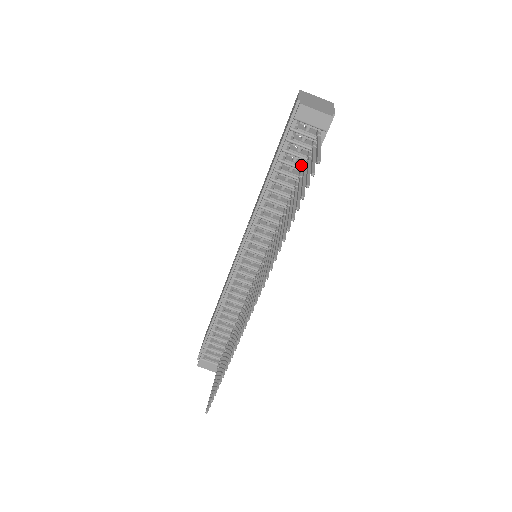
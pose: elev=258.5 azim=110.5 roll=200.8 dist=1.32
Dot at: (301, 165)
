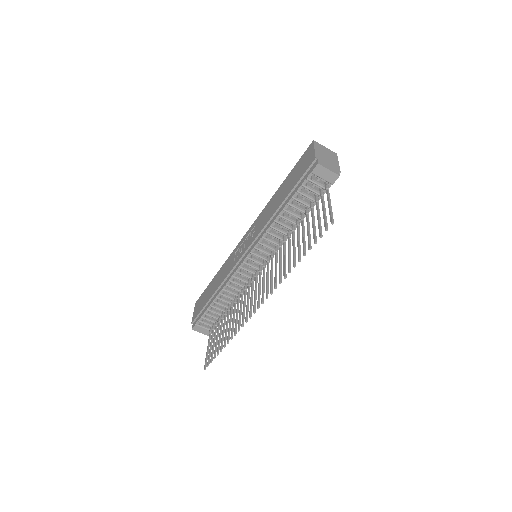
Dot at: (308, 203)
